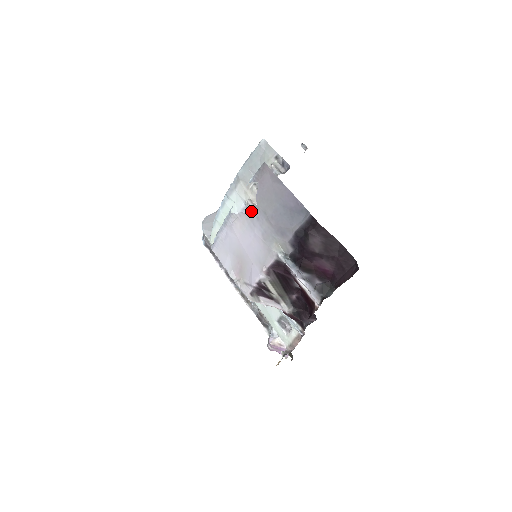
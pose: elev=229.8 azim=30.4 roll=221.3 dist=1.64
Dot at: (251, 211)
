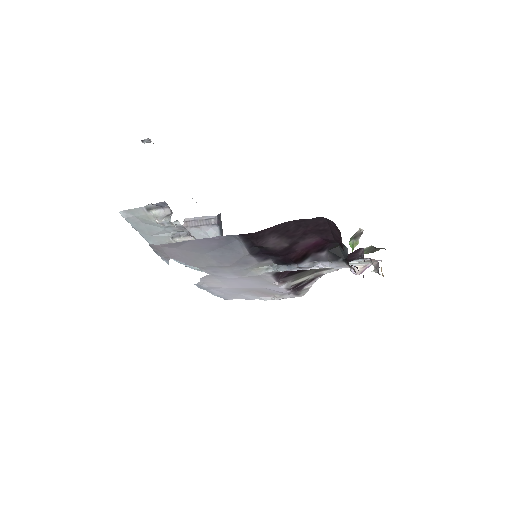
Dot at: occluded
